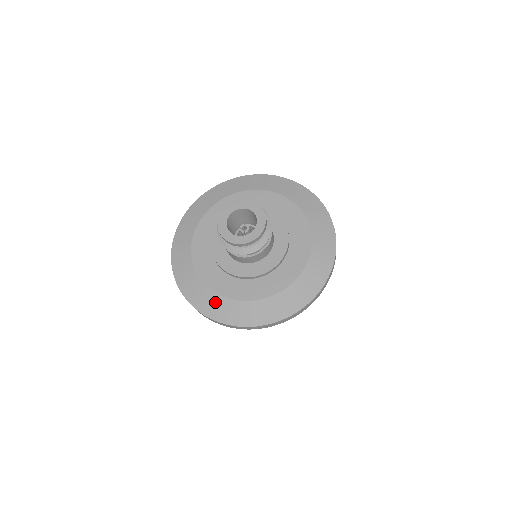
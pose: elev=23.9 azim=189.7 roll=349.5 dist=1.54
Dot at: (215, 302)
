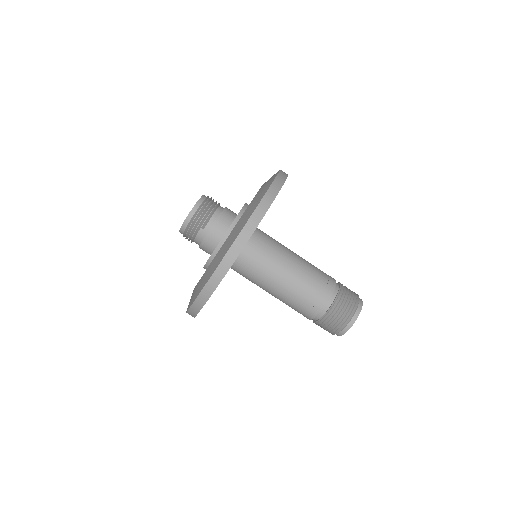
Dot at: (229, 239)
